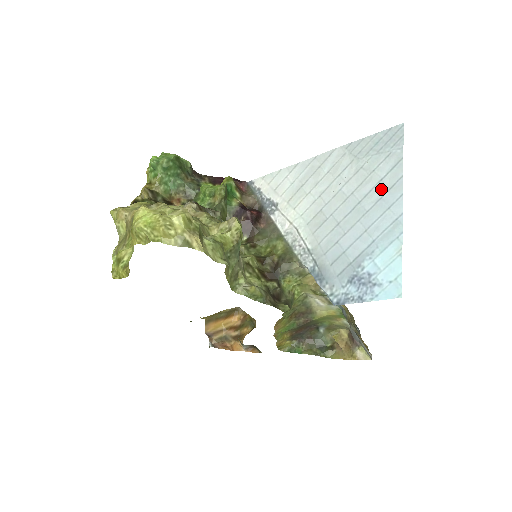
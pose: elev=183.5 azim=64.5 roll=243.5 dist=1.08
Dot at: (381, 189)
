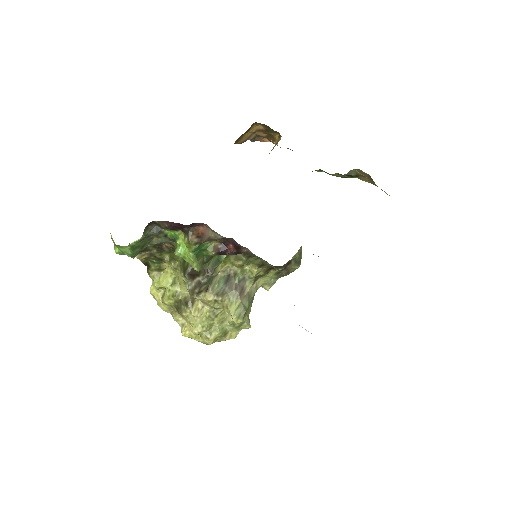
Dot at: occluded
